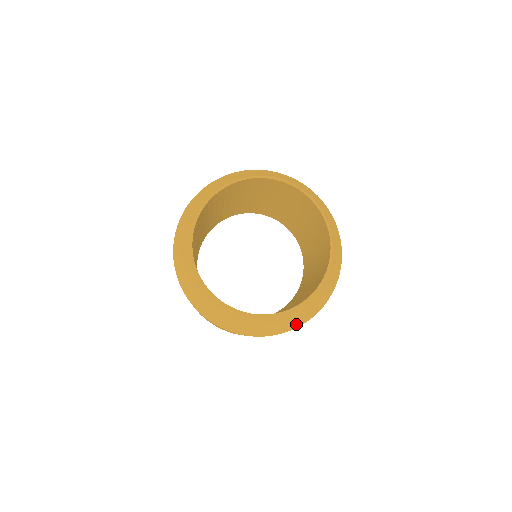
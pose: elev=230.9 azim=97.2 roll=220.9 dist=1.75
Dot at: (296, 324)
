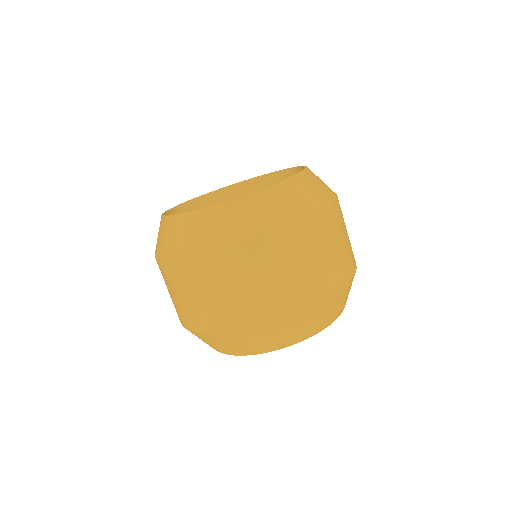
Dot at: (309, 208)
